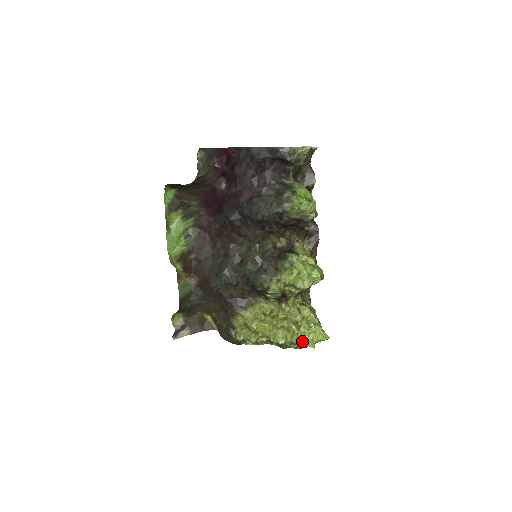
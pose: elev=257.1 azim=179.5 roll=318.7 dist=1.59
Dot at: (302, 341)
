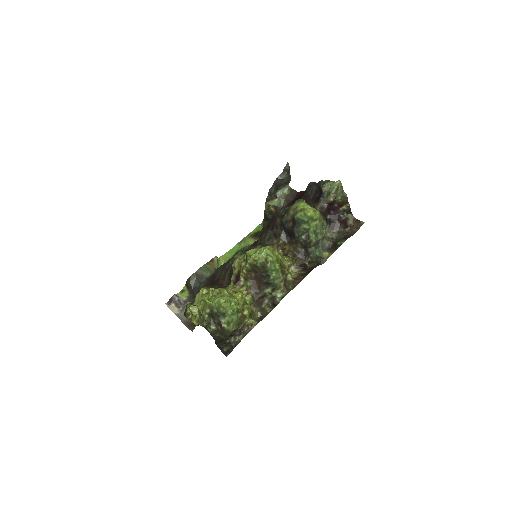
Dot at: (208, 299)
